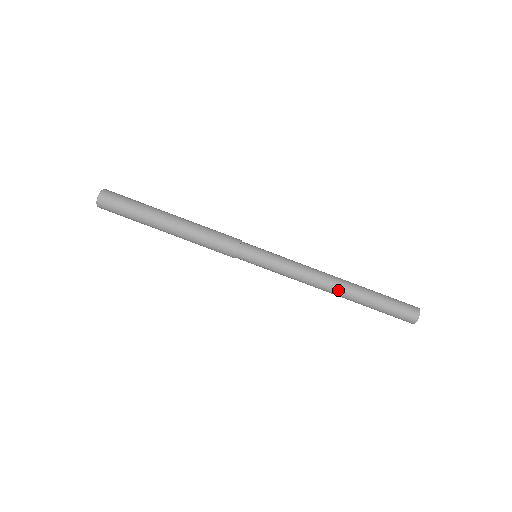
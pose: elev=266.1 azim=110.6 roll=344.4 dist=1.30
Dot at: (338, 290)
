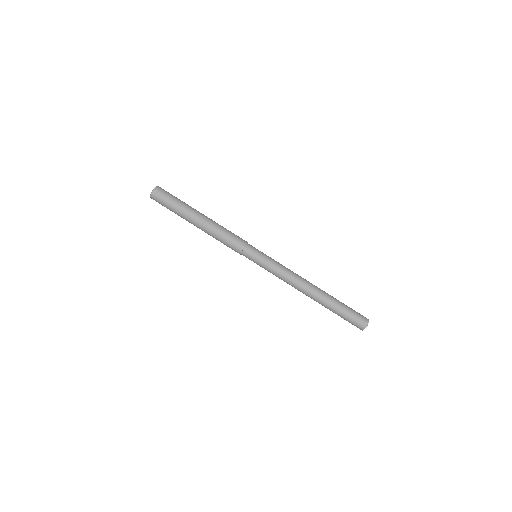
Dot at: (310, 293)
